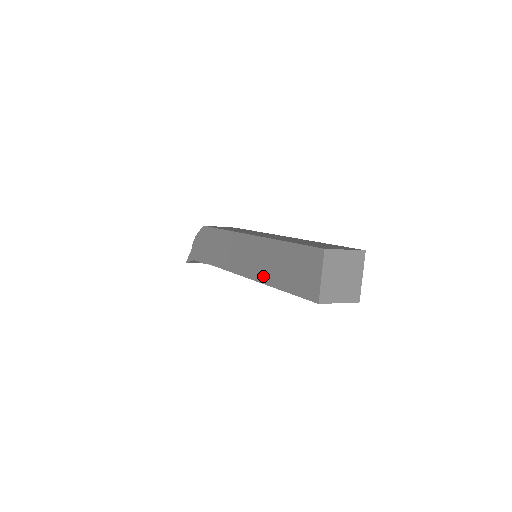
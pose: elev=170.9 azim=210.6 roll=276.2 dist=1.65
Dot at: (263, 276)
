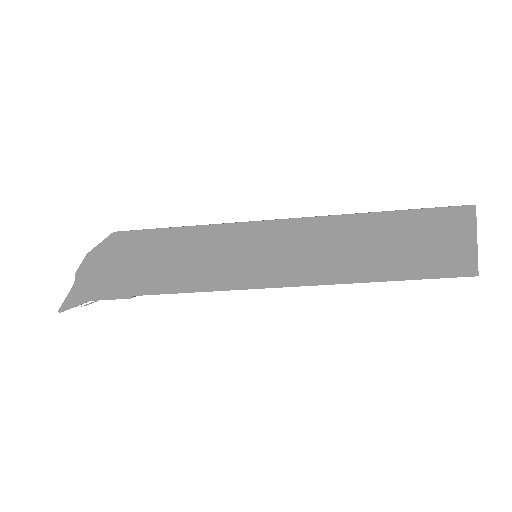
Dot at: (339, 273)
